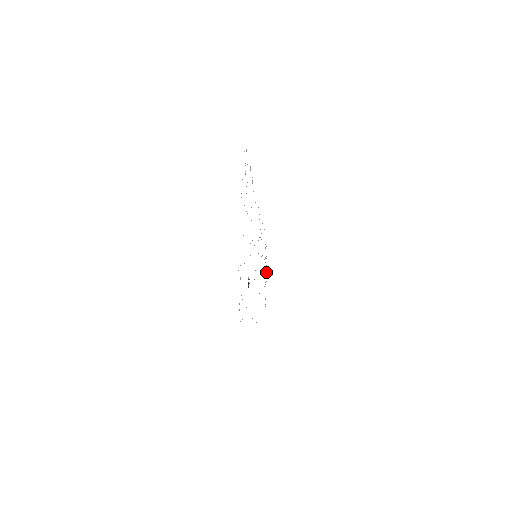
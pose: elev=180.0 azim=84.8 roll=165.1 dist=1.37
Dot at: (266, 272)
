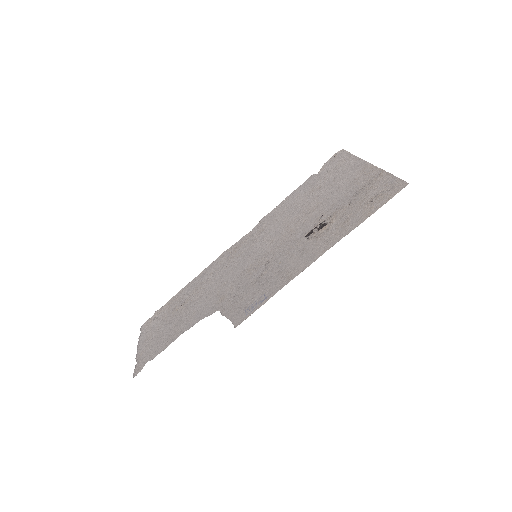
Dot at: (139, 346)
